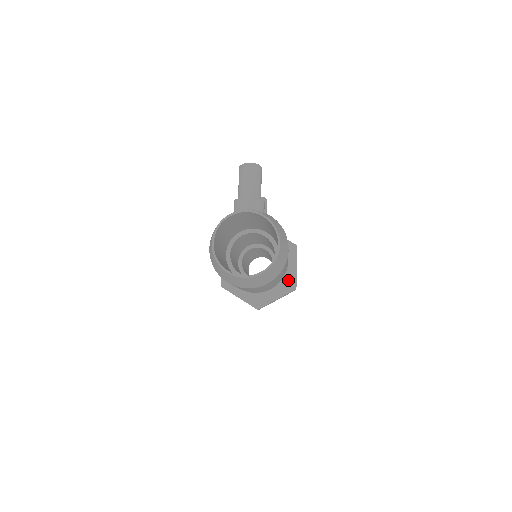
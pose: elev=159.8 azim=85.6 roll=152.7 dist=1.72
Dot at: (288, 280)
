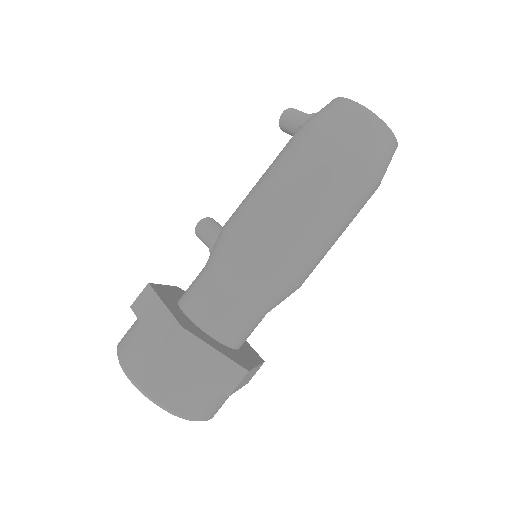
Dot at: (250, 350)
